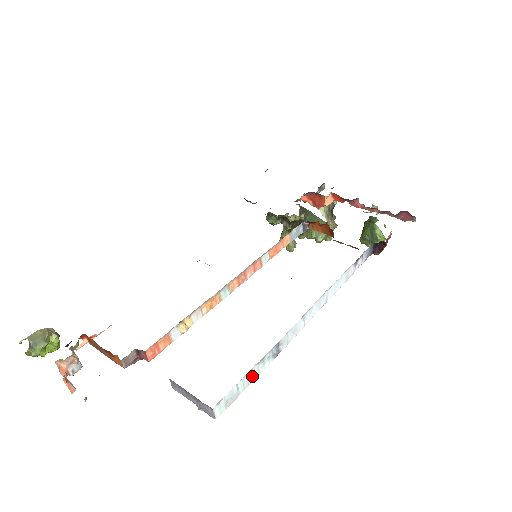
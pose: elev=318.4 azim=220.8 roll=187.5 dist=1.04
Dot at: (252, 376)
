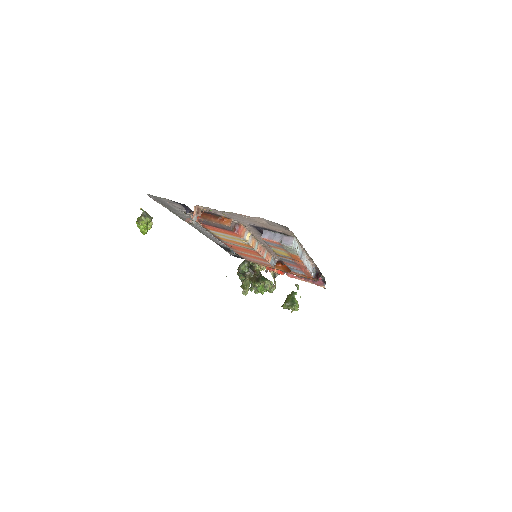
Dot at: (298, 250)
